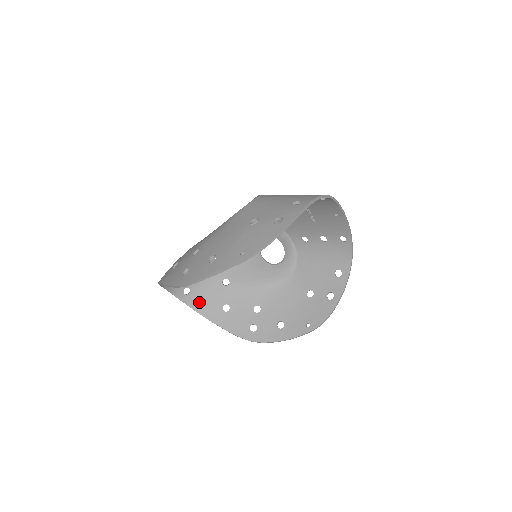
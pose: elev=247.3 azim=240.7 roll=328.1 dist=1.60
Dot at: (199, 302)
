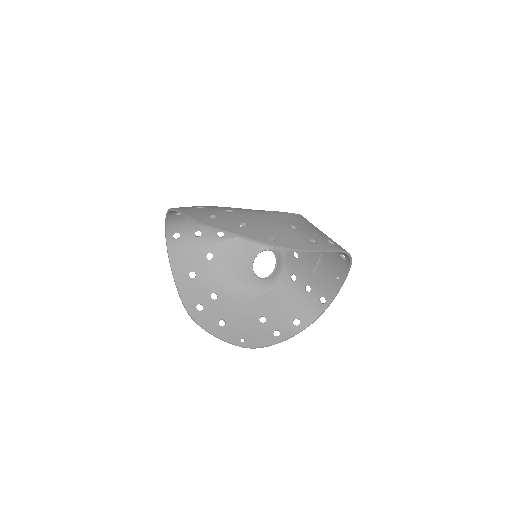
Dot at: (177, 252)
